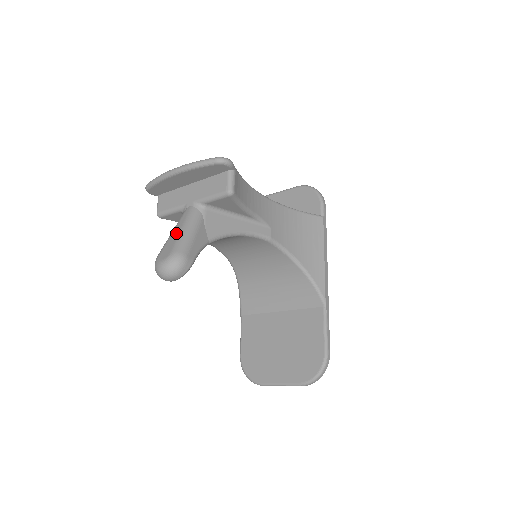
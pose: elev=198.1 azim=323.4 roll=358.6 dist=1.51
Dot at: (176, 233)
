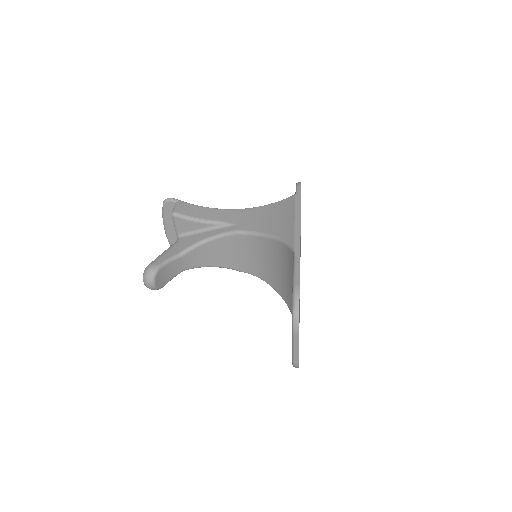
Dot at: occluded
